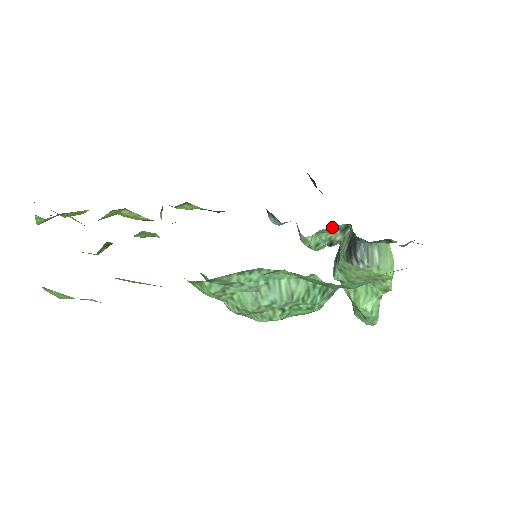
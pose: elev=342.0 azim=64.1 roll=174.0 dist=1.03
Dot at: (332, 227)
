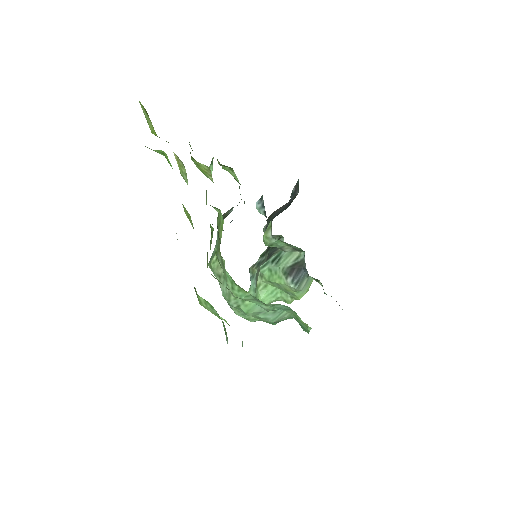
Dot at: occluded
